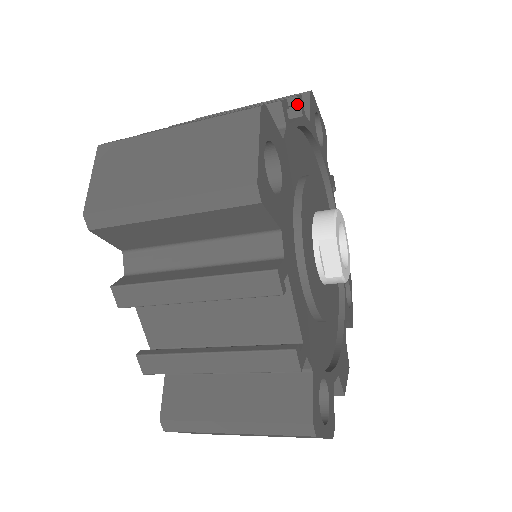
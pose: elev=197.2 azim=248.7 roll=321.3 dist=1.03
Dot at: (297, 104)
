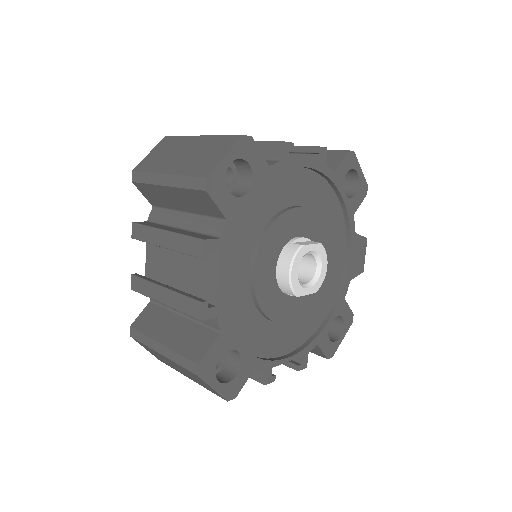
Dot at: (208, 258)
